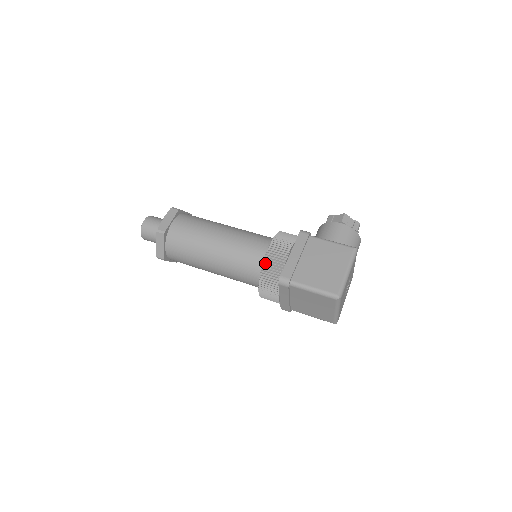
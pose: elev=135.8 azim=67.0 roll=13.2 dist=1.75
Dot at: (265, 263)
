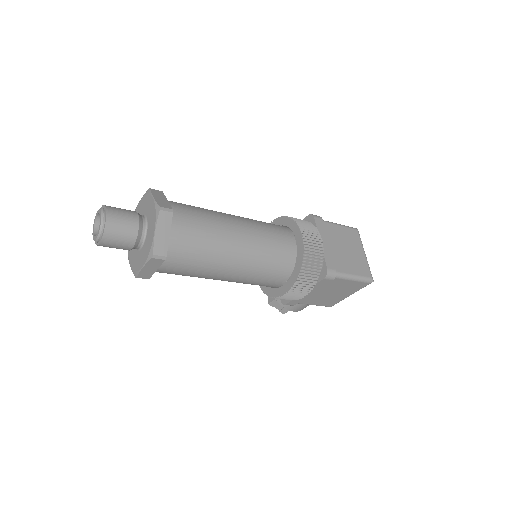
Dot at: (285, 217)
